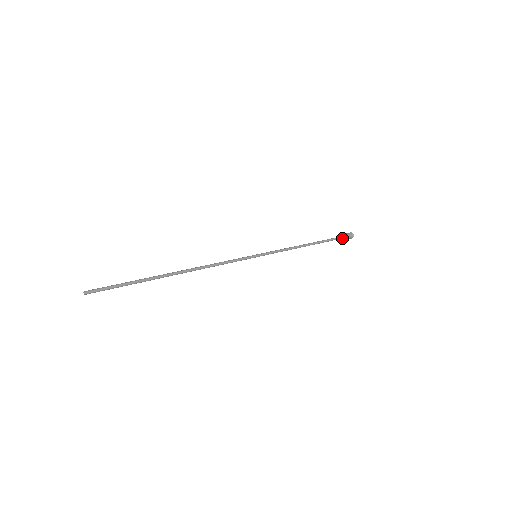
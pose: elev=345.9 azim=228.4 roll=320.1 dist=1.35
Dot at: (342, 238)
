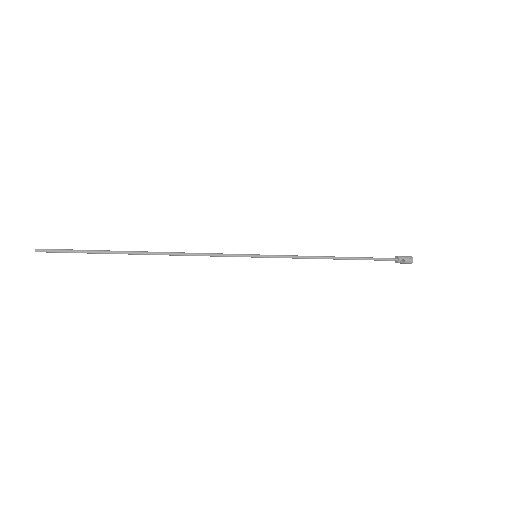
Dot at: (395, 260)
